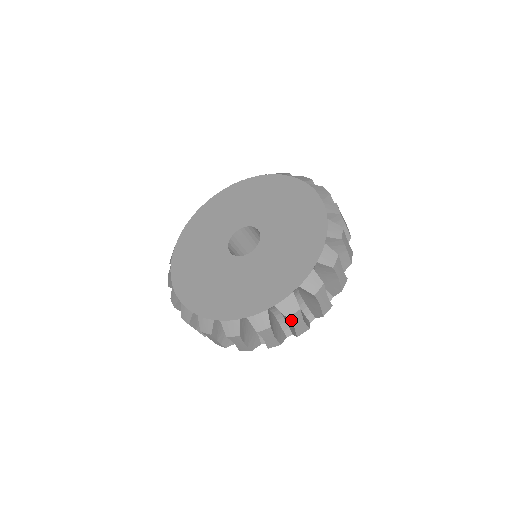
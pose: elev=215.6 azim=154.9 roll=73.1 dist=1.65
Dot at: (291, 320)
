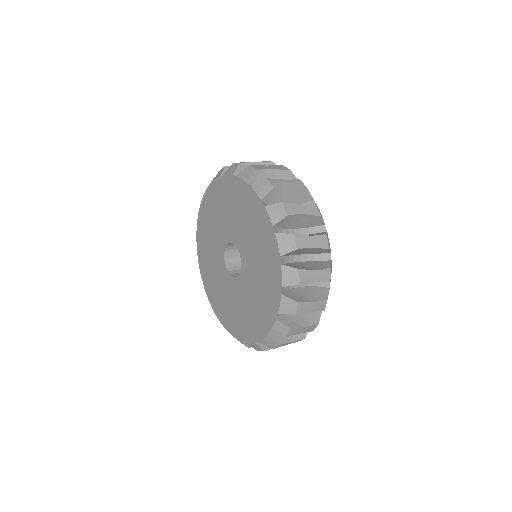
Dot at: occluded
